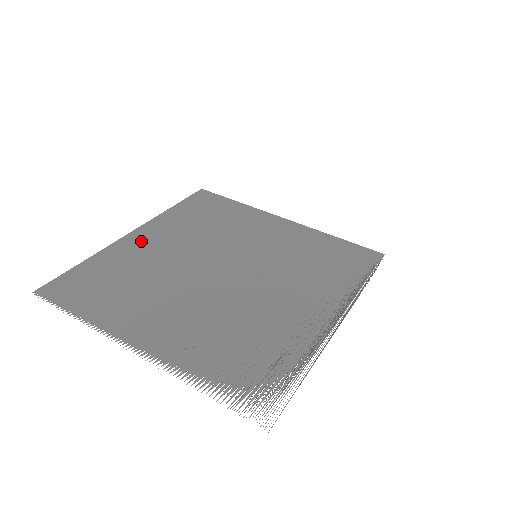
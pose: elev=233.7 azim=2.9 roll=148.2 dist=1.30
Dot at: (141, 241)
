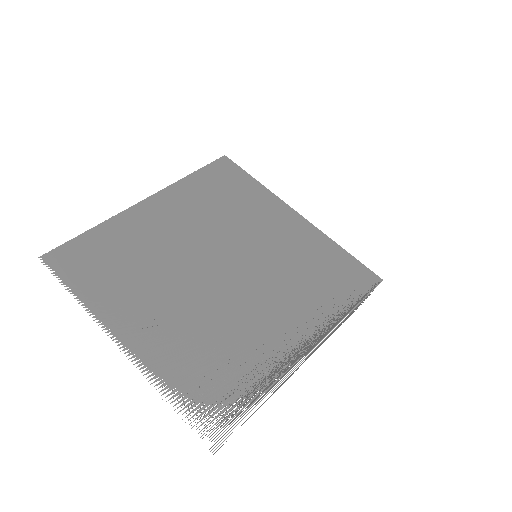
Dot at: (150, 214)
